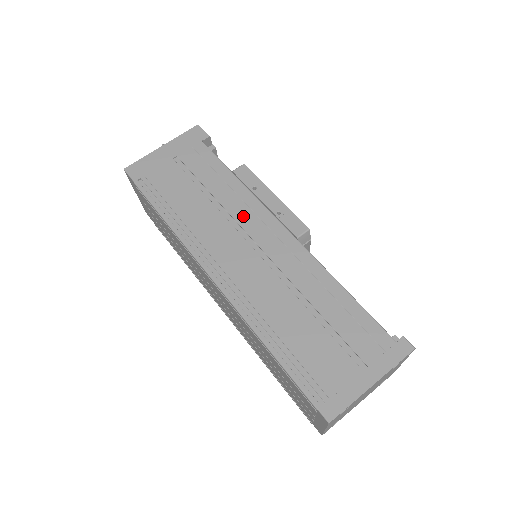
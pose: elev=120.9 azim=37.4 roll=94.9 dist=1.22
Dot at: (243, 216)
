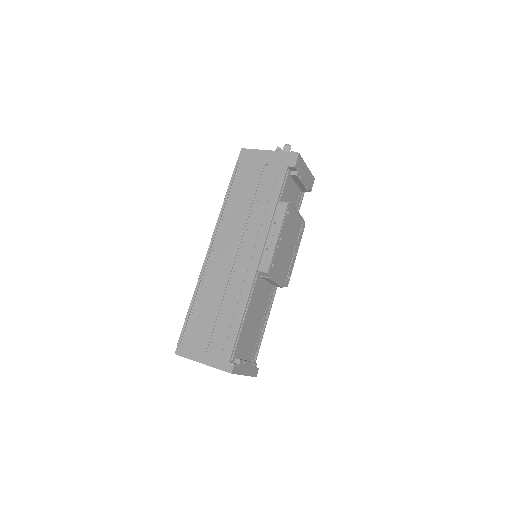
Dot at: (252, 232)
